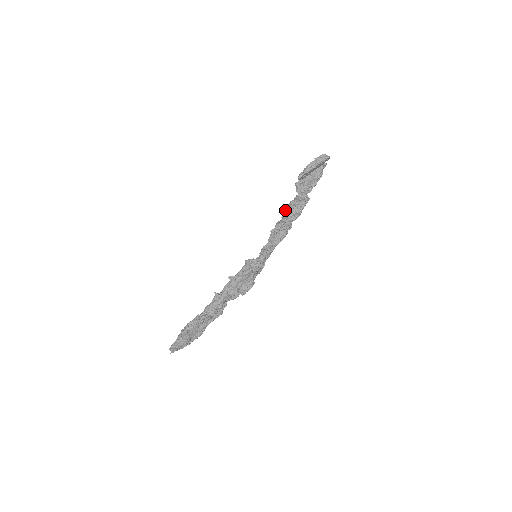
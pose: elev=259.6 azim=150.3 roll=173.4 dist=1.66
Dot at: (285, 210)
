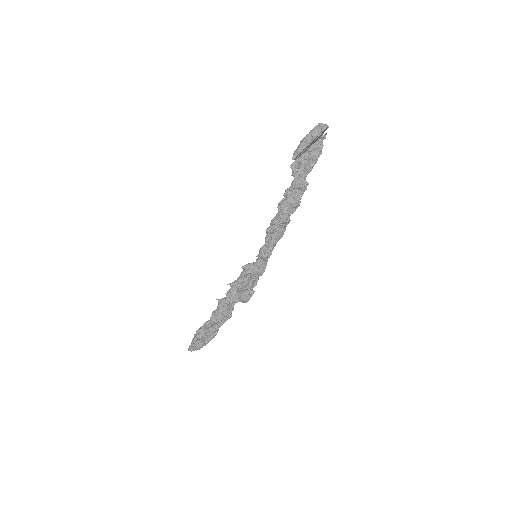
Dot at: (280, 202)
